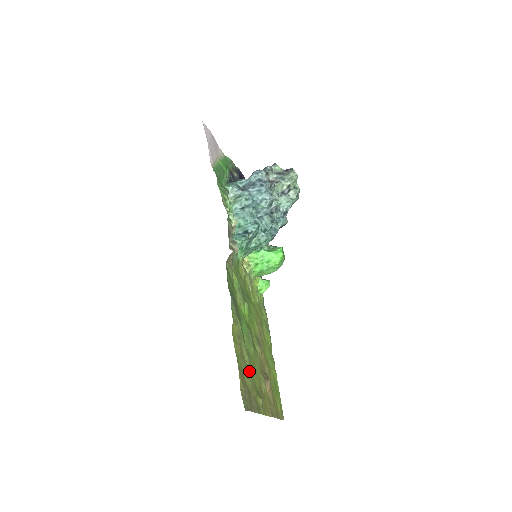
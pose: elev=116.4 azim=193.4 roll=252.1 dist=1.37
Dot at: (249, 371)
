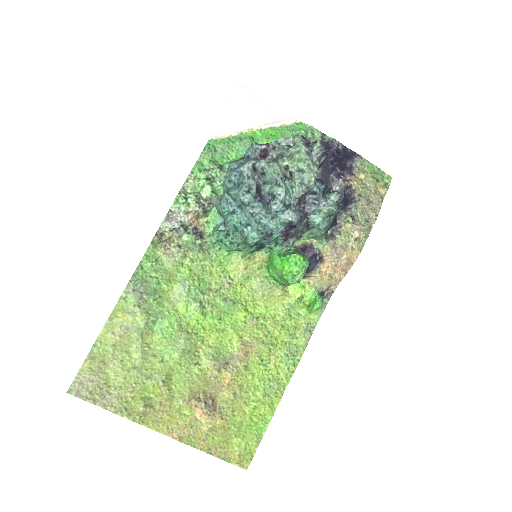
Dot at: (135, 370)
